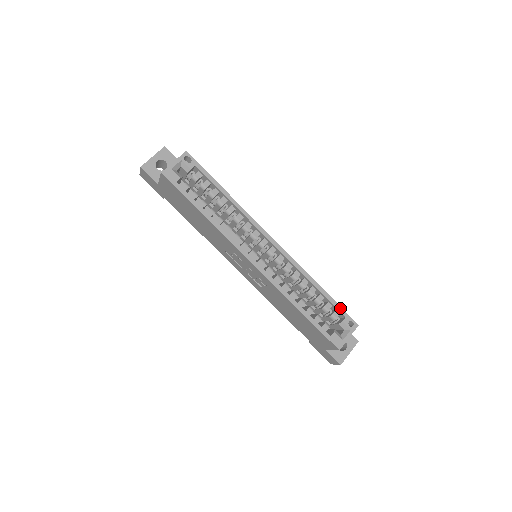
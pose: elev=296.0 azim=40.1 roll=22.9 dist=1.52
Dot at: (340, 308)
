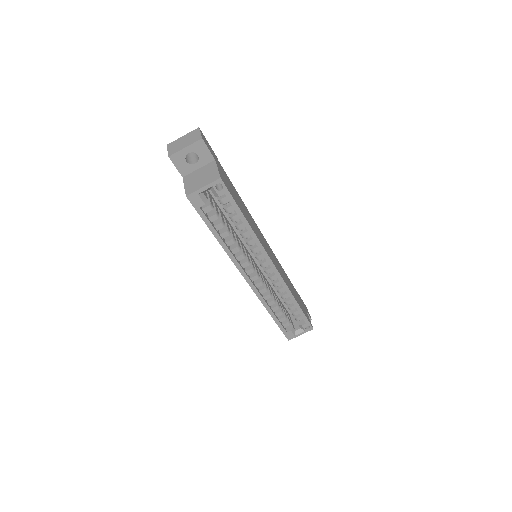
Dot at: (305, 318)
